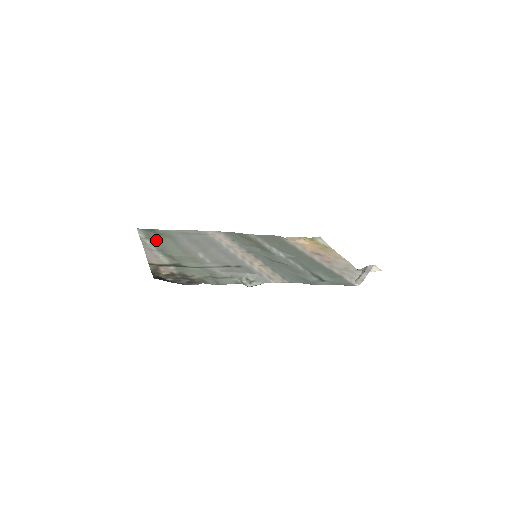
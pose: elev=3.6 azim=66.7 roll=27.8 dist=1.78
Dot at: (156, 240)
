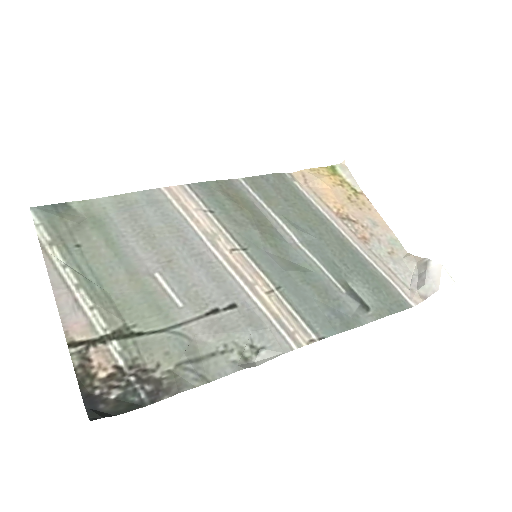
Dot at: (73, 245)
